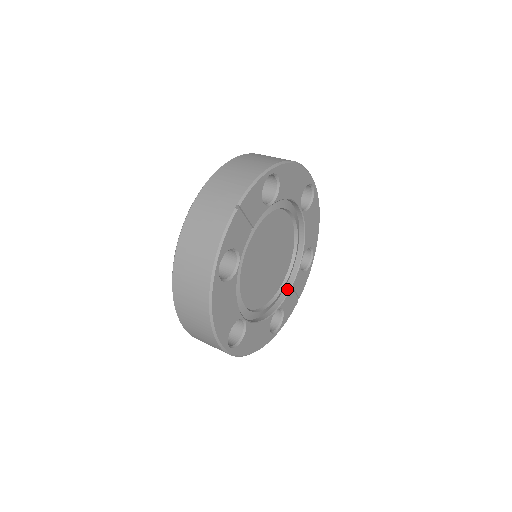
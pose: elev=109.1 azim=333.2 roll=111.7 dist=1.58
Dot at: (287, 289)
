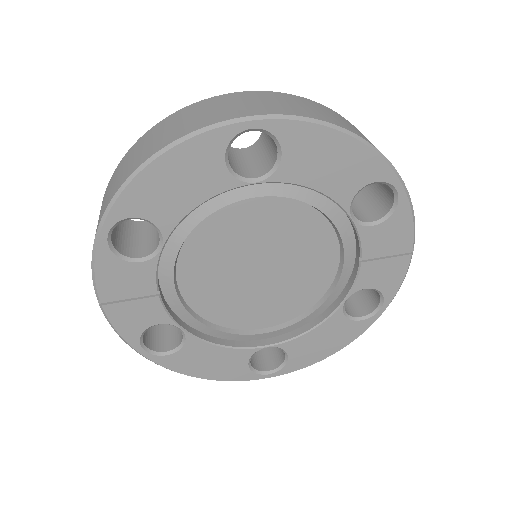
Dot at: (357, 261)
